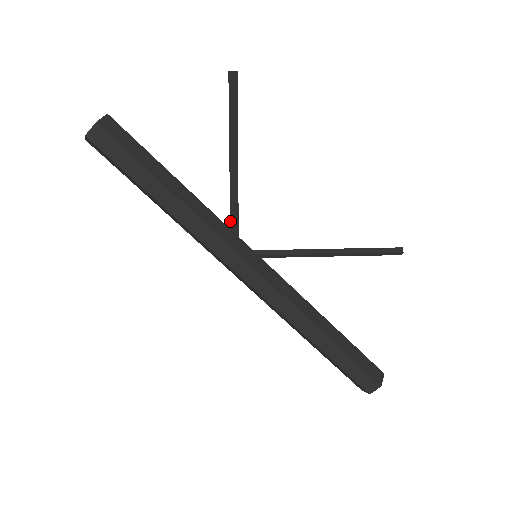
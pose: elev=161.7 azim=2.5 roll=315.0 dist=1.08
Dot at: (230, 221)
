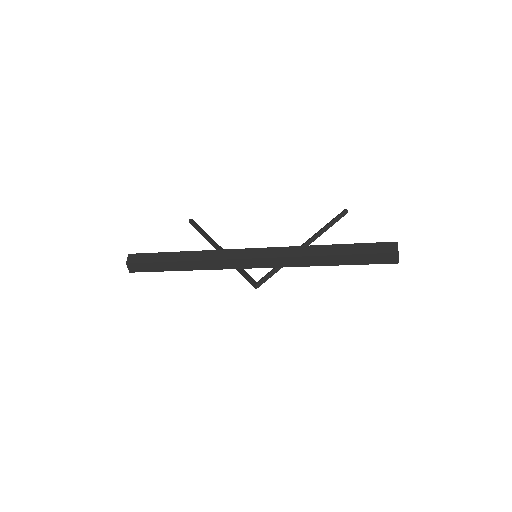
Dot at: occluded
